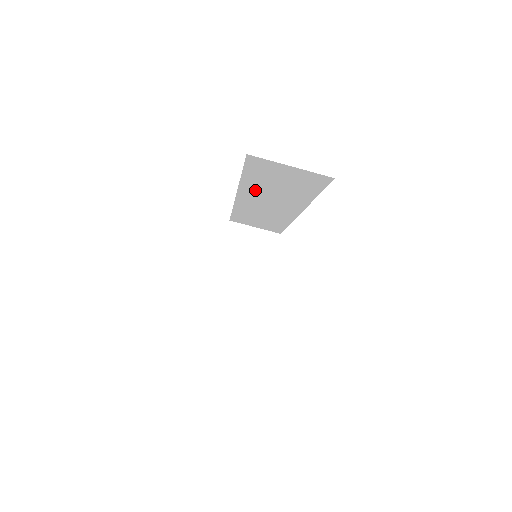
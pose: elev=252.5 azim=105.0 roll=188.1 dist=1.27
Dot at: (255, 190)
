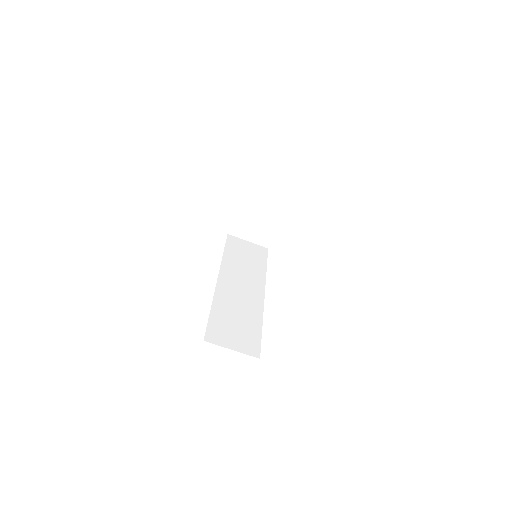
Dot at: occluded
